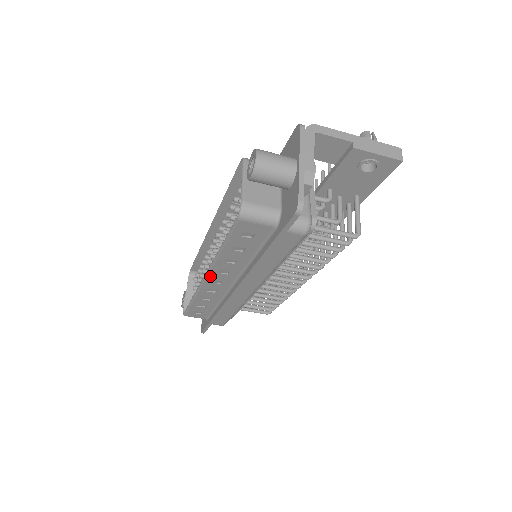
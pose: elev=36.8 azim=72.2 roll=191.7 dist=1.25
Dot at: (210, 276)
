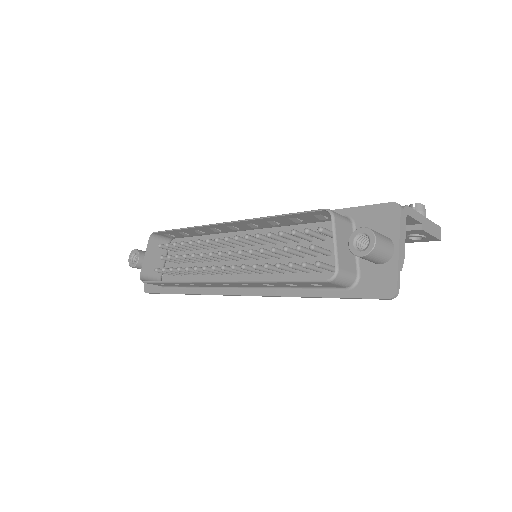
Dot at: (227, 283)
